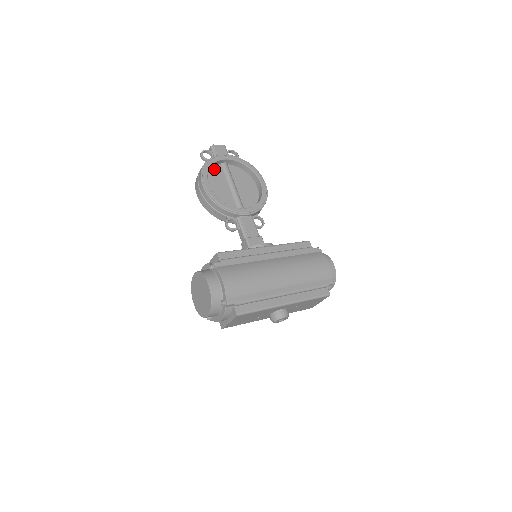
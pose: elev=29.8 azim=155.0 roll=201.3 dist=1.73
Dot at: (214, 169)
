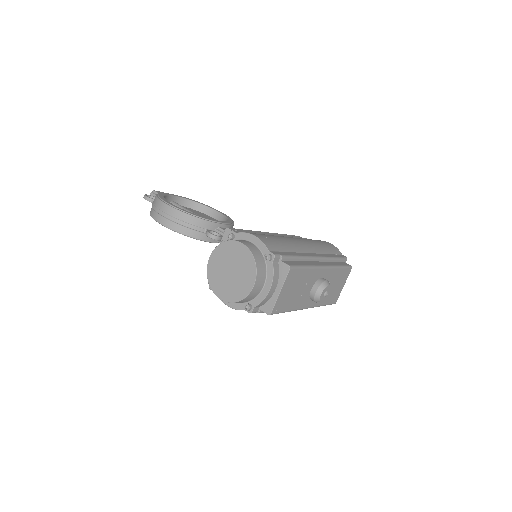
Dot at: occluded
